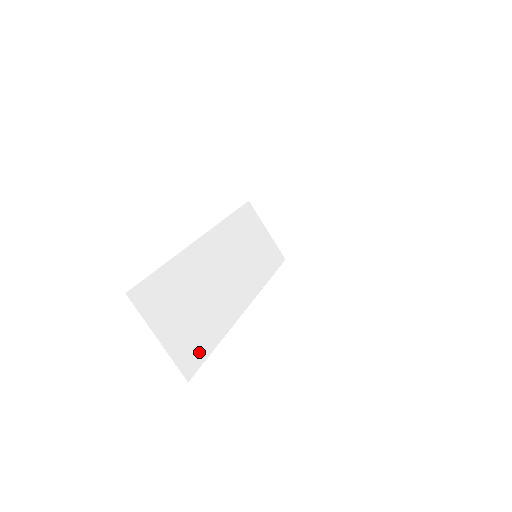
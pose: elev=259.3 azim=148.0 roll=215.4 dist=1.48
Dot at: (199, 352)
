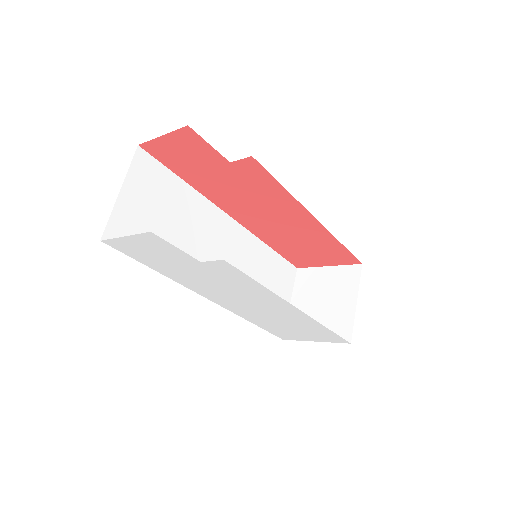
Dot at: occluded
